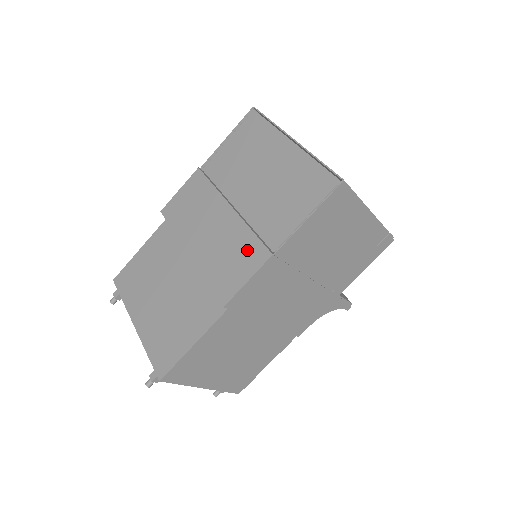
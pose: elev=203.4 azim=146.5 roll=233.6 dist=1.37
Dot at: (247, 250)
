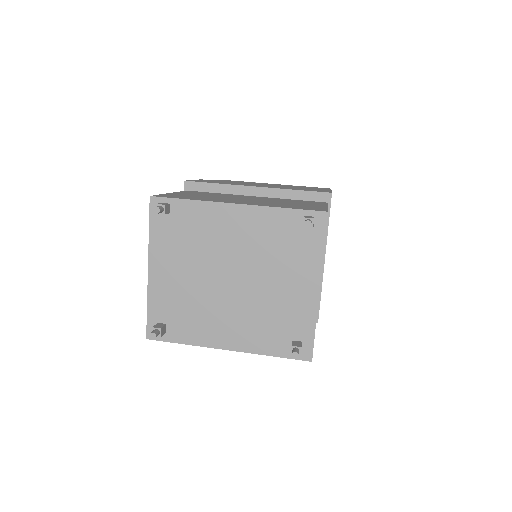
Dot at: occluded
